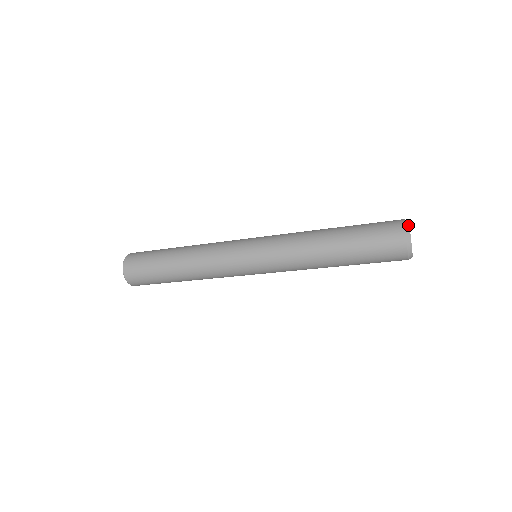
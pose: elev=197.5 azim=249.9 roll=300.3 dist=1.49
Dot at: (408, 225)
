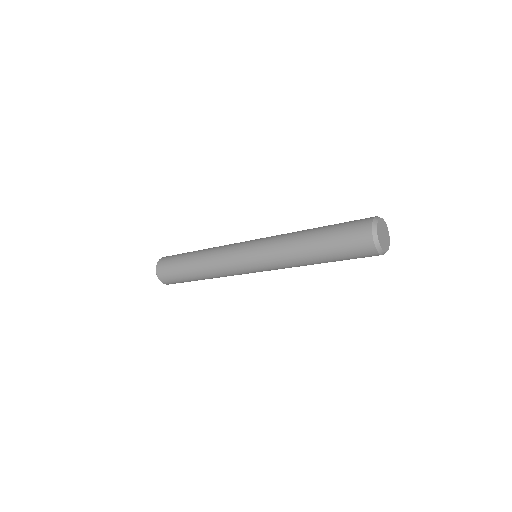
Dot at: (378, 217)
